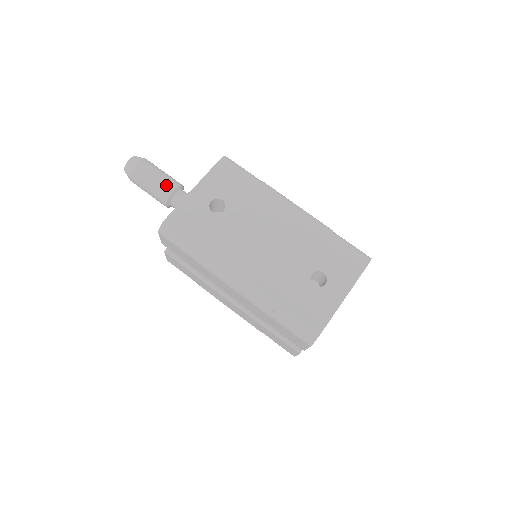
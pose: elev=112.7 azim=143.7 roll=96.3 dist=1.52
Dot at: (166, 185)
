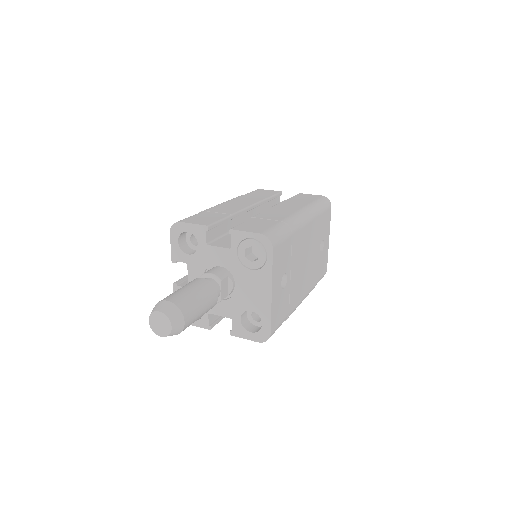
Dot at: (212, 302)
